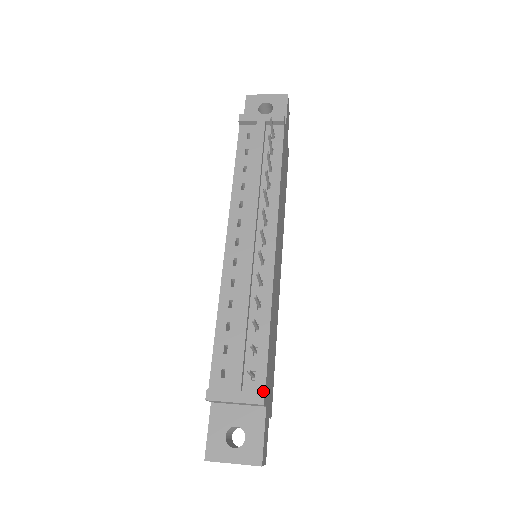
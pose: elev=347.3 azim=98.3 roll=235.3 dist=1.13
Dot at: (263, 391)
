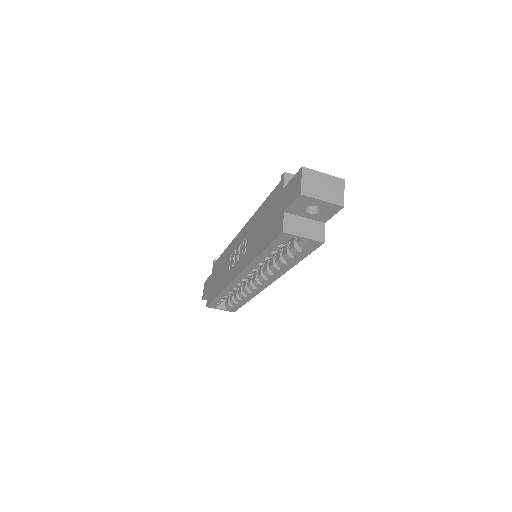
Dot at: occluded
